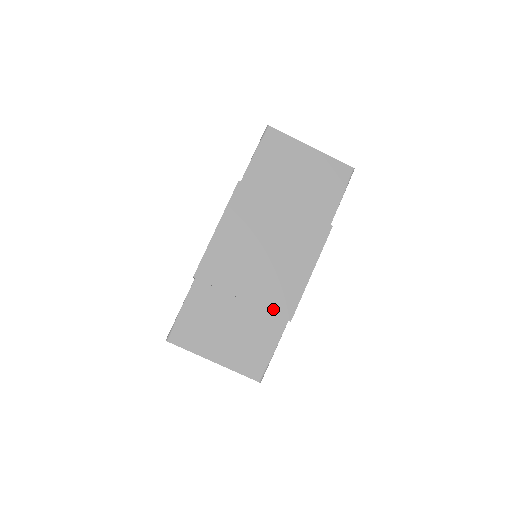
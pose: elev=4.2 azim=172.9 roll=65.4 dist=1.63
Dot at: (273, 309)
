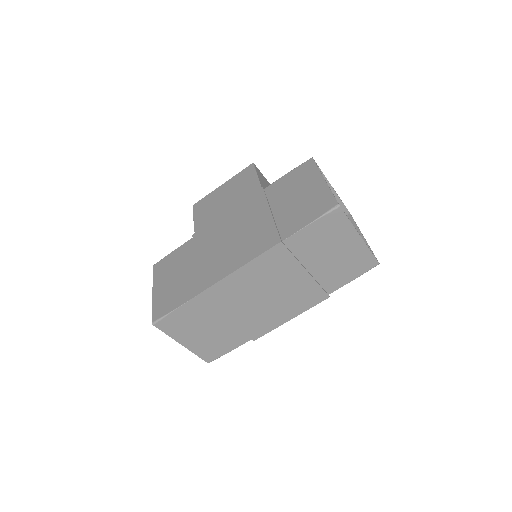
Dot at: (247, 331)
